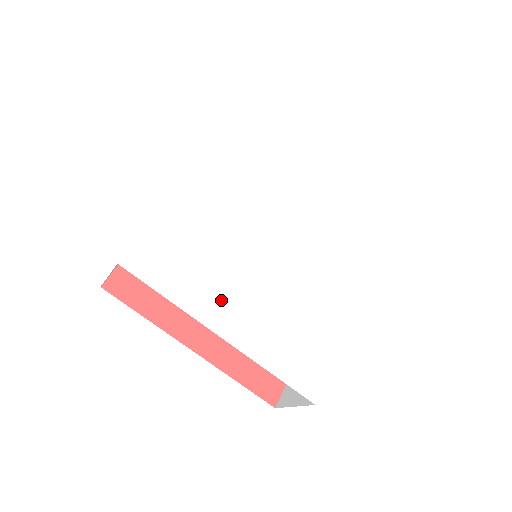
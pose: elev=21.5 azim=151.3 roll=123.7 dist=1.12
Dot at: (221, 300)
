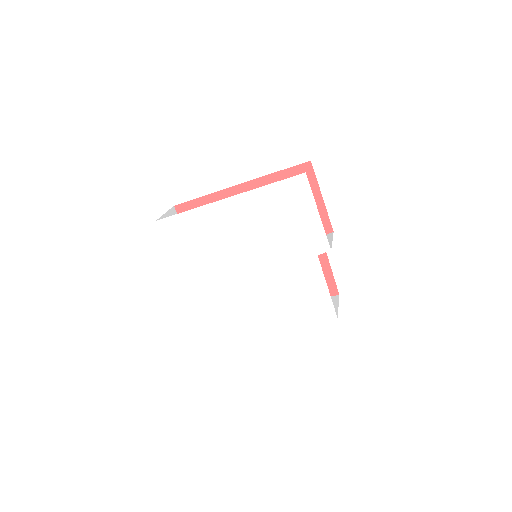
Dot at: (197, 269)
